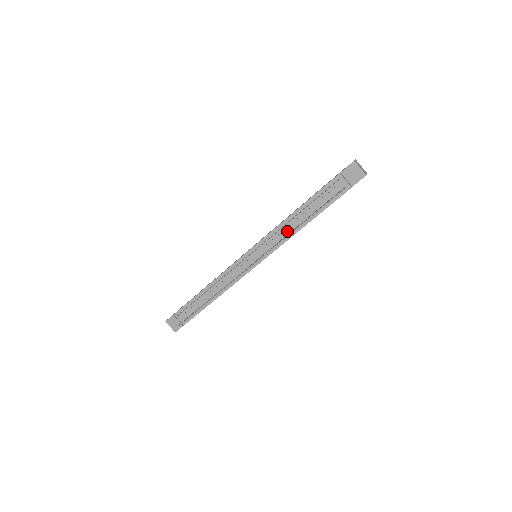
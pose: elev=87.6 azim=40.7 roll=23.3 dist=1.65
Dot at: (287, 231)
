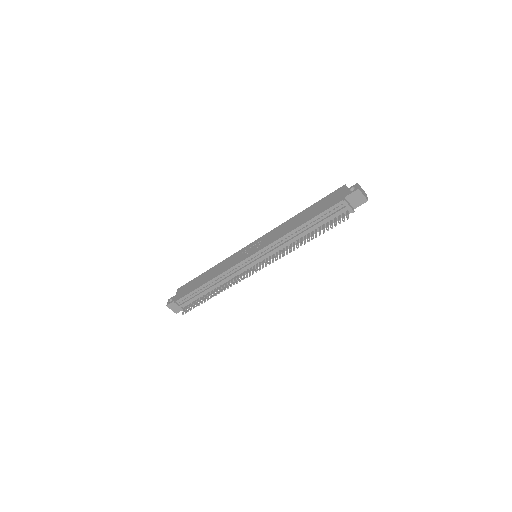
Dot at: (290, 242)
